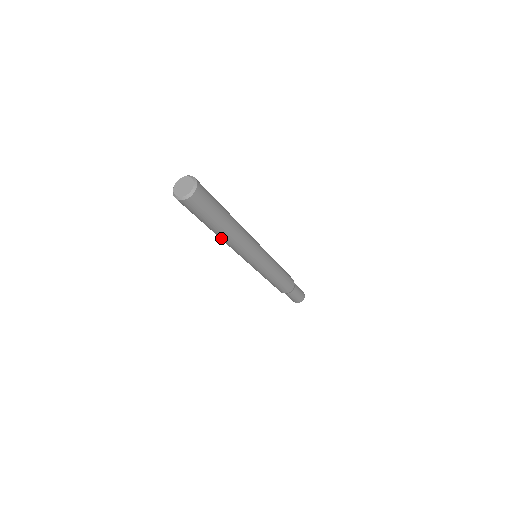
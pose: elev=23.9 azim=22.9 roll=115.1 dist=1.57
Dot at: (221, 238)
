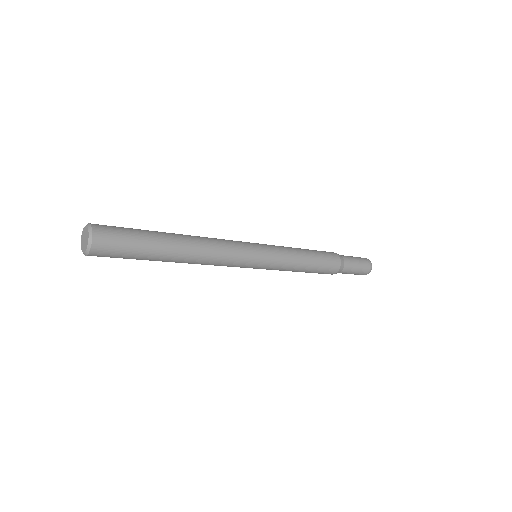
Dot at: (187, 261)
